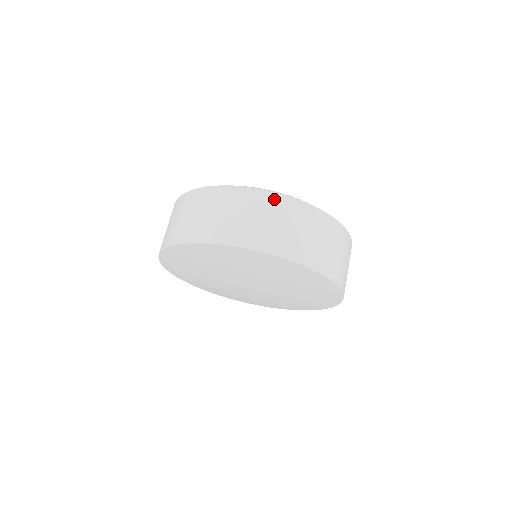
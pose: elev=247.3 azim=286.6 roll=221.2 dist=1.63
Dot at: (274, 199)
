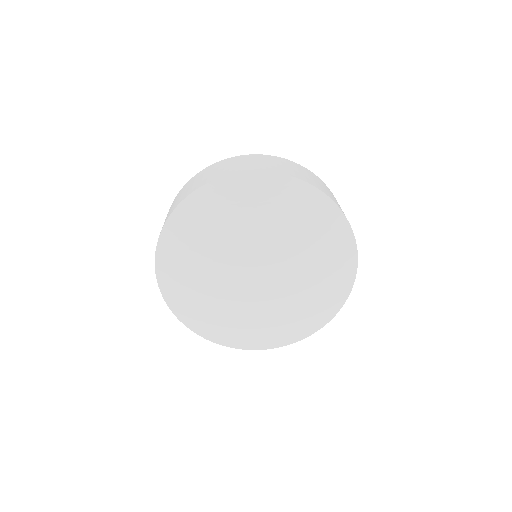
Dot at: (245, 157)
